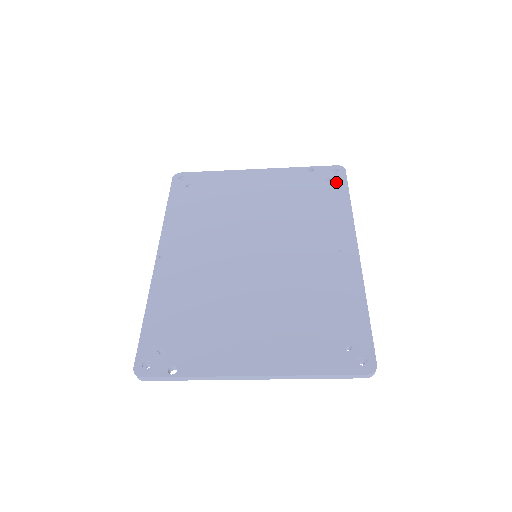
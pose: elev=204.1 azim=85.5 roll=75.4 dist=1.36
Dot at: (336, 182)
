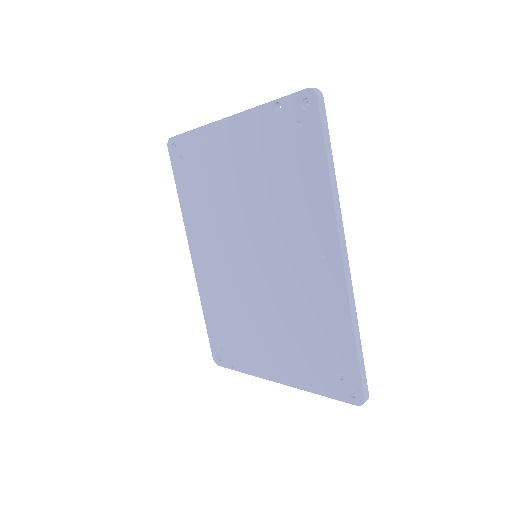
Dot at: (308, 130)
